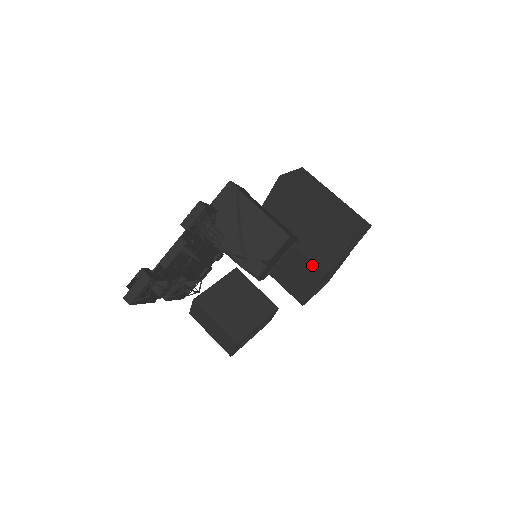
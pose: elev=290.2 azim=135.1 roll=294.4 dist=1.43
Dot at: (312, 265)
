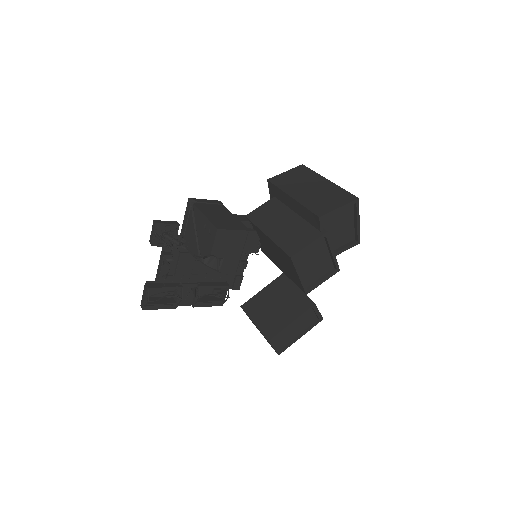
Dot at: (283, 252)
